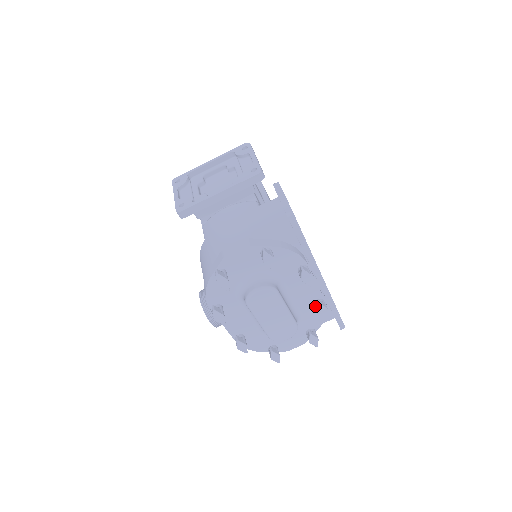
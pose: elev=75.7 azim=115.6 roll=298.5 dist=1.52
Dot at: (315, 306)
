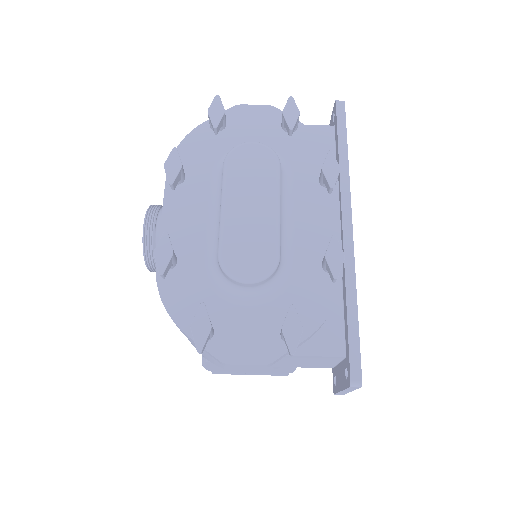
Dot at: (322, 259)
